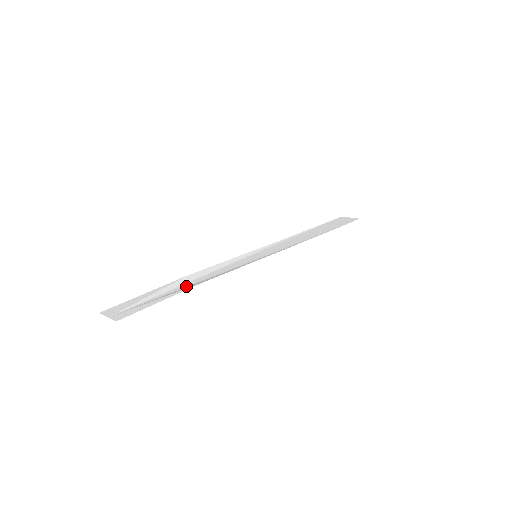
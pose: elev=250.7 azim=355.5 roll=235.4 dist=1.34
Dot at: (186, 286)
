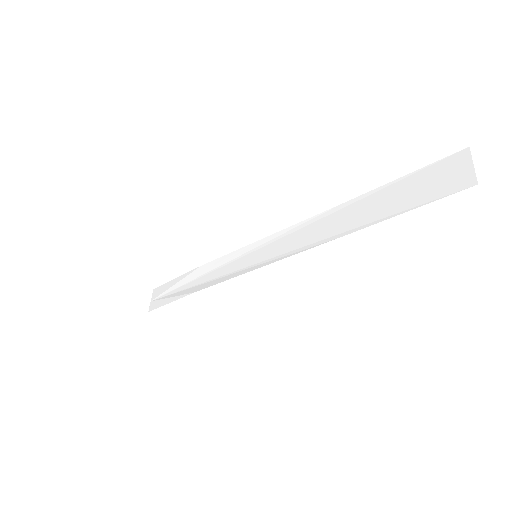
Dot at: (190, 286)
